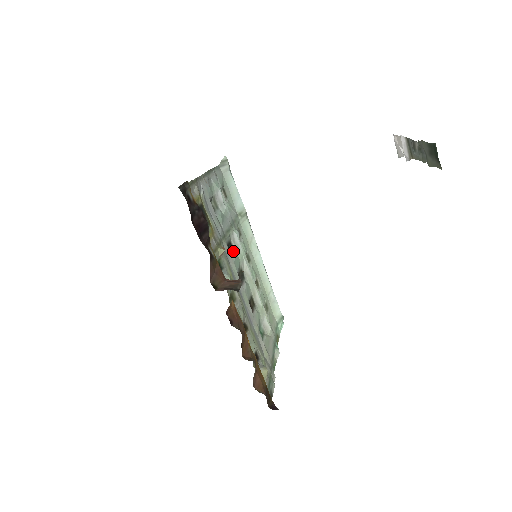
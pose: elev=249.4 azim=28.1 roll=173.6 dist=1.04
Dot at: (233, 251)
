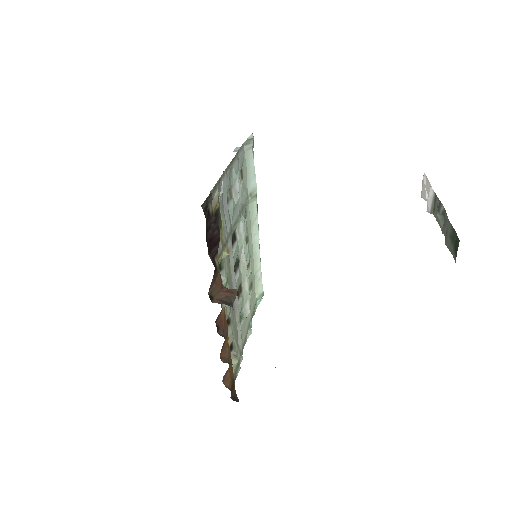
Dot at: (235, 241)
